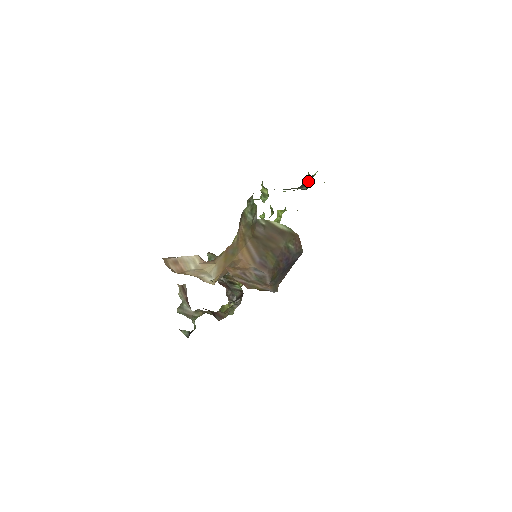
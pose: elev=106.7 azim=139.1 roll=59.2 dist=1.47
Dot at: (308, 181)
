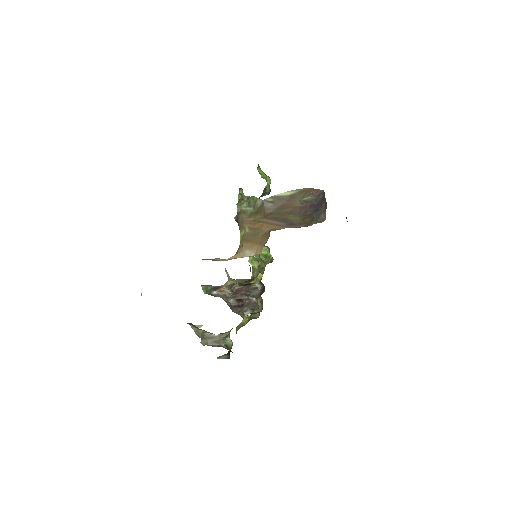
Dot at: (264, 192)
